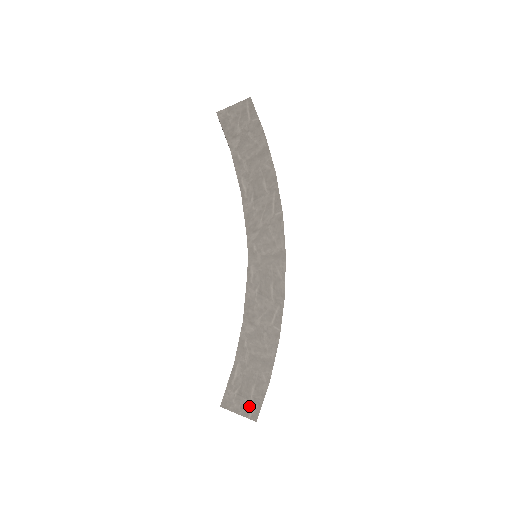
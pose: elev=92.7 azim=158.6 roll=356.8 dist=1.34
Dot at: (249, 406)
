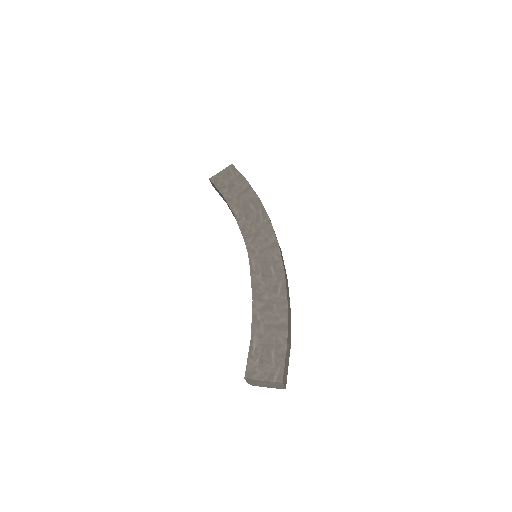
Dot at: (272, 370)
